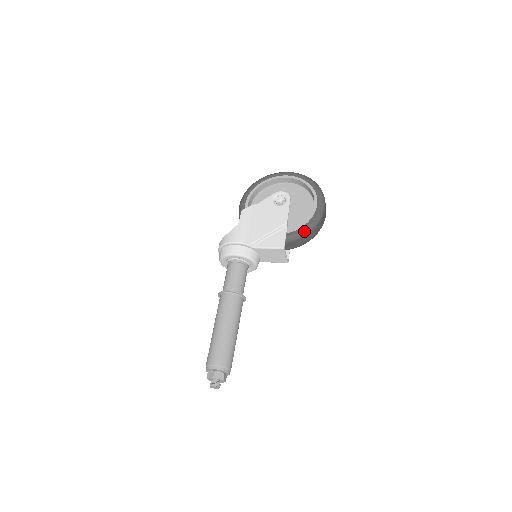
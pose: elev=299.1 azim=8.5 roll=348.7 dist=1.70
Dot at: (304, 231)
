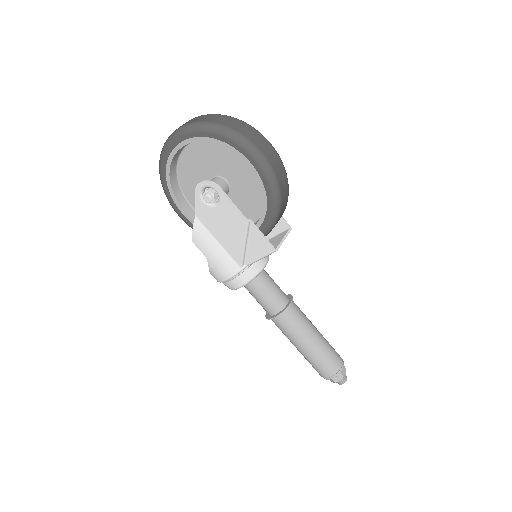
Dot at: (274, 212)
